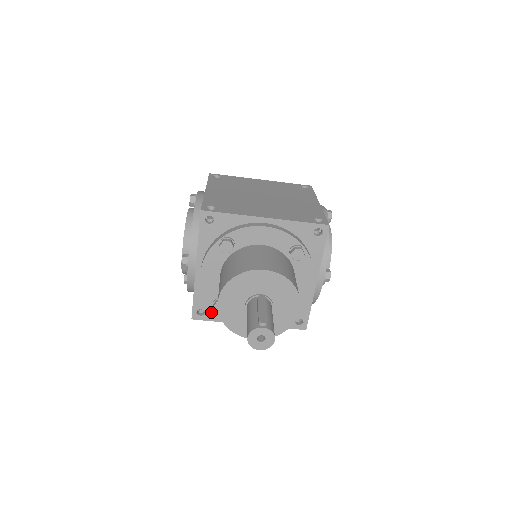
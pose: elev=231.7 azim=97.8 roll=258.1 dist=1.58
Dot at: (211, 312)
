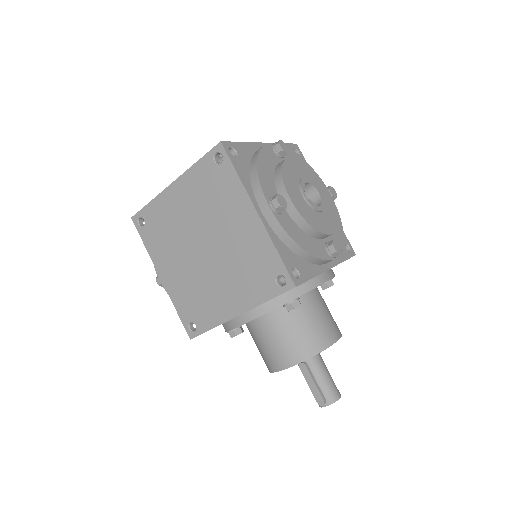
Dot at: occluded
